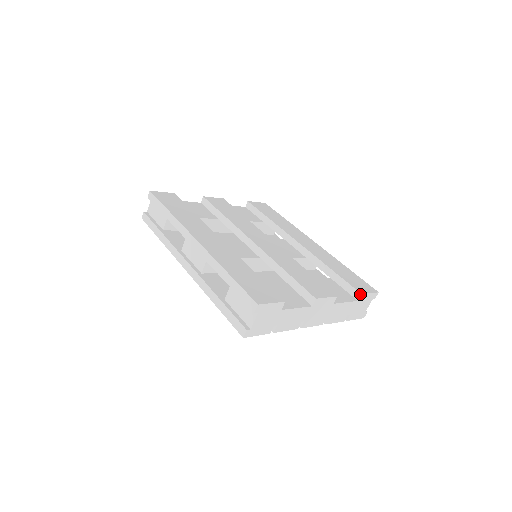
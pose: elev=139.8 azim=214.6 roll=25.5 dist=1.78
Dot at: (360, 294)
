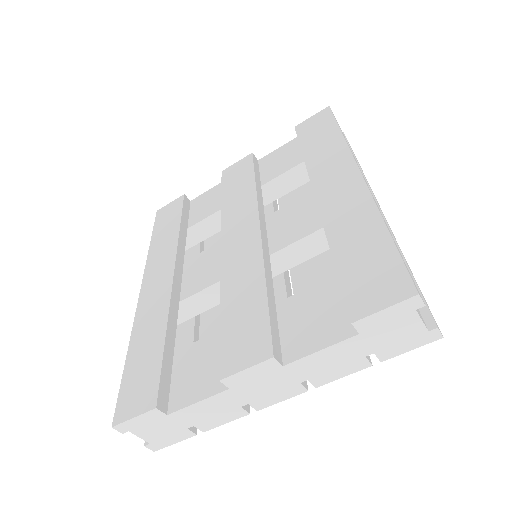
Dot at: (351, 323)
